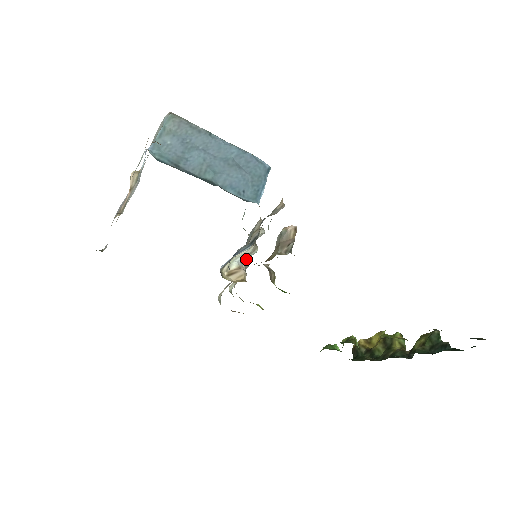
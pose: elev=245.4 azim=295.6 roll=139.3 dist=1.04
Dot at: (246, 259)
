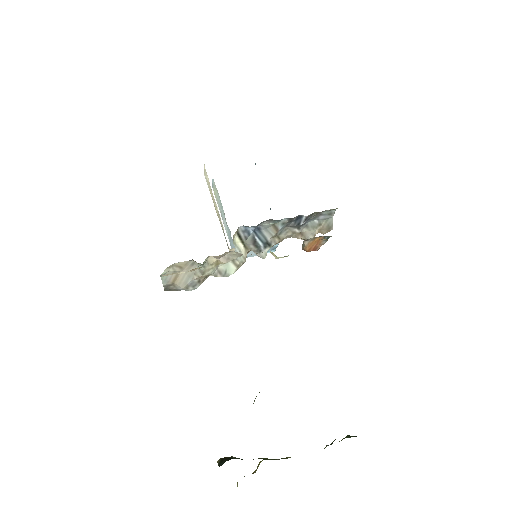
Dot at: (218, 271)
